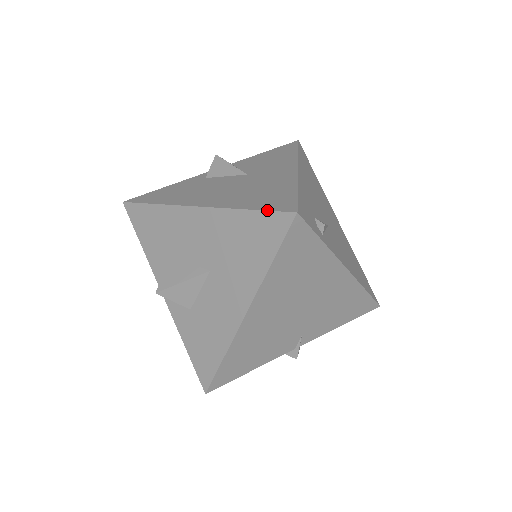
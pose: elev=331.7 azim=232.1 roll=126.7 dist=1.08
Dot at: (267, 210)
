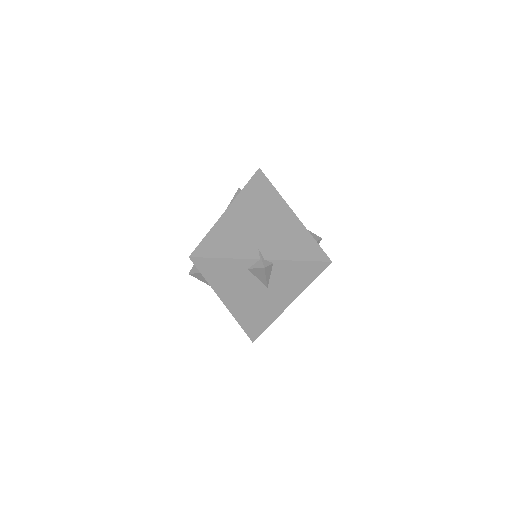
Dot at: (246, 333)
